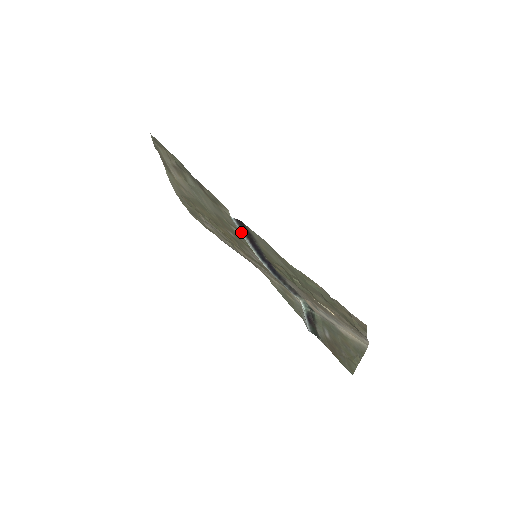
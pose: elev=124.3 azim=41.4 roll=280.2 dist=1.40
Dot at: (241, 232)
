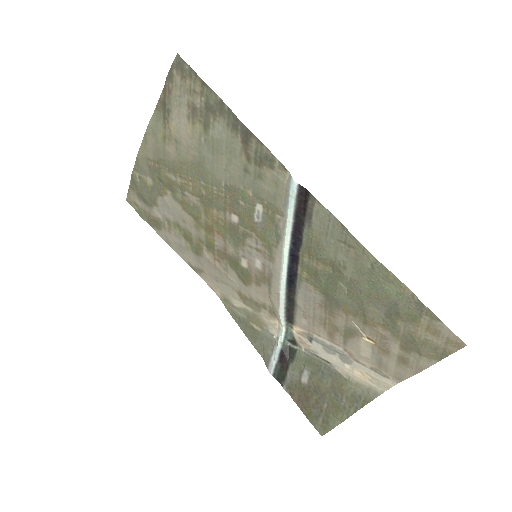
Dot at: (292, 207)
